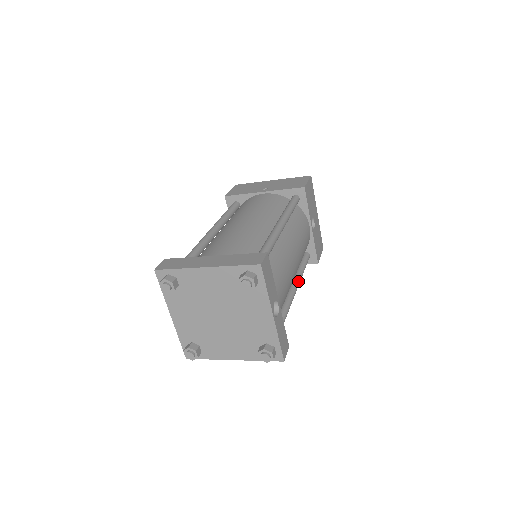
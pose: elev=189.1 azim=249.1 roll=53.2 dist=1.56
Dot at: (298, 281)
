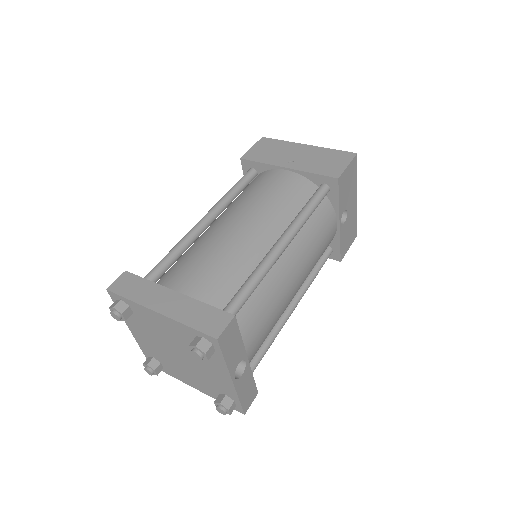
Dot at: (301, 295)
